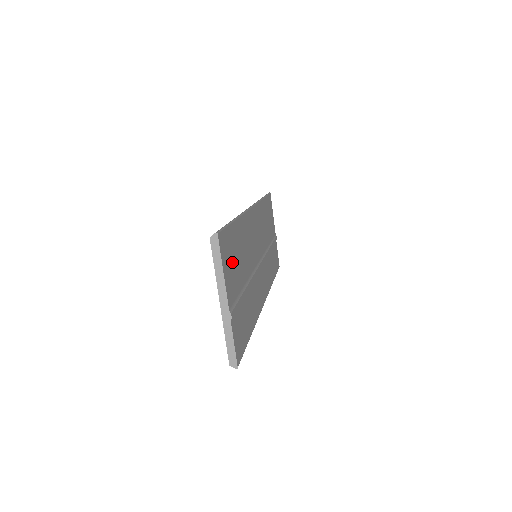
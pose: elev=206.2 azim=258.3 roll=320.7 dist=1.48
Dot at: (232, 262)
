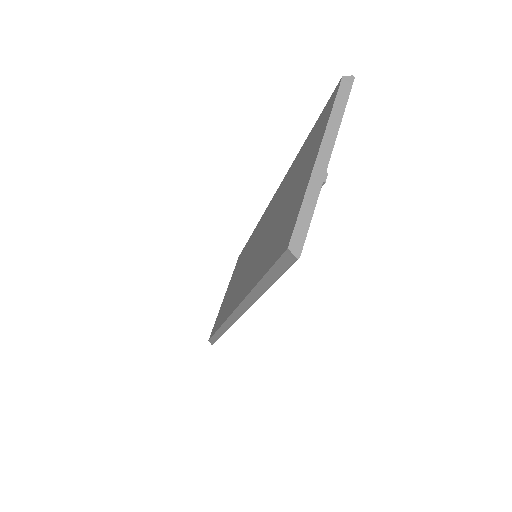
Dot at: occluded
